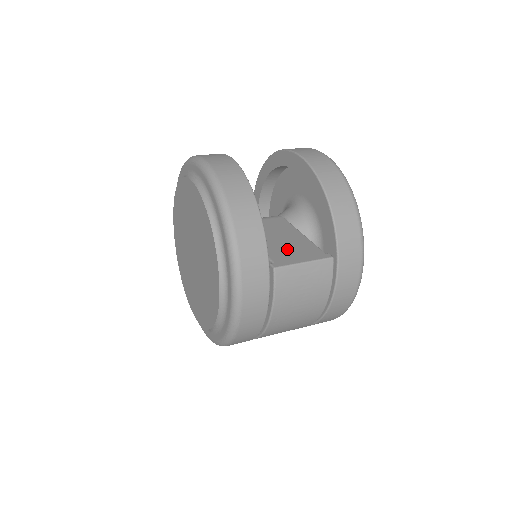
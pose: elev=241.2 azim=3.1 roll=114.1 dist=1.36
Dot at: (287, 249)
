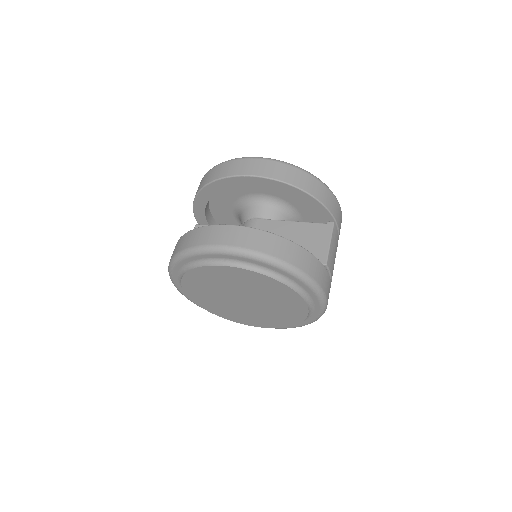
Dot at: (307, 243)
